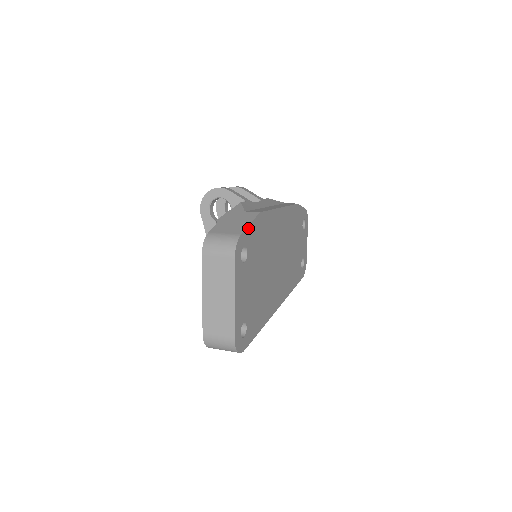
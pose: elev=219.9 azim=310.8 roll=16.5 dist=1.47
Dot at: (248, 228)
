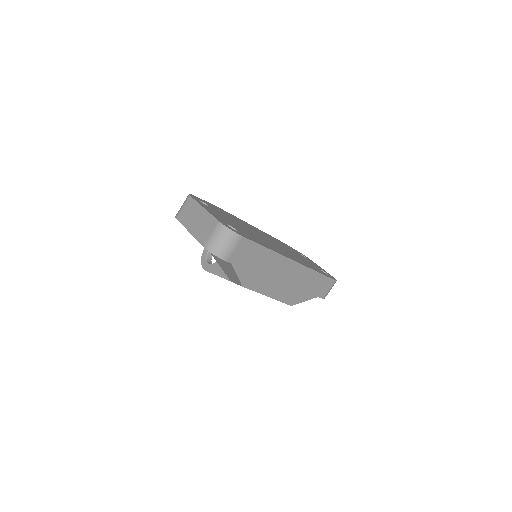
Dot at: (202, 200)
